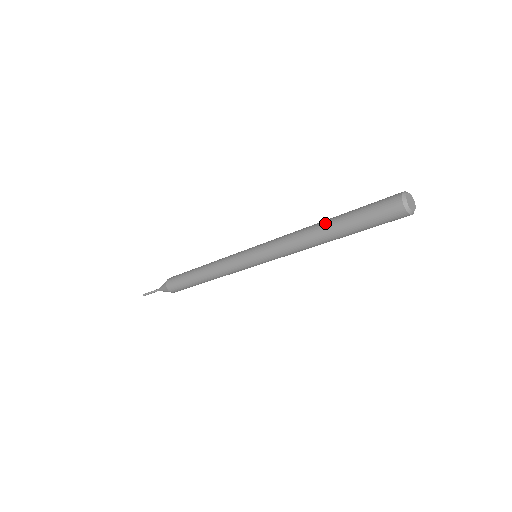
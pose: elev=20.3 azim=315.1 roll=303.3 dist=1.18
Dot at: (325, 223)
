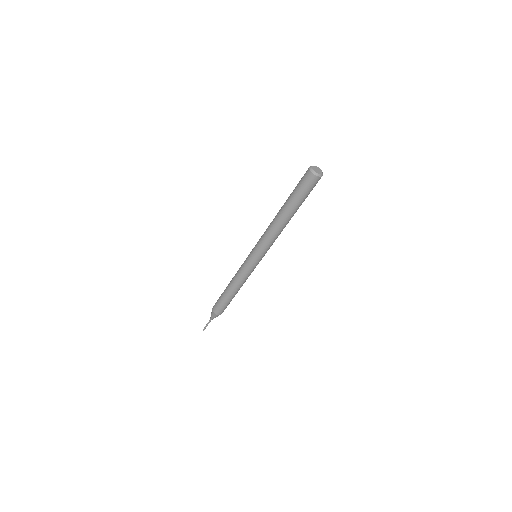
Dot at: (281, 207)
